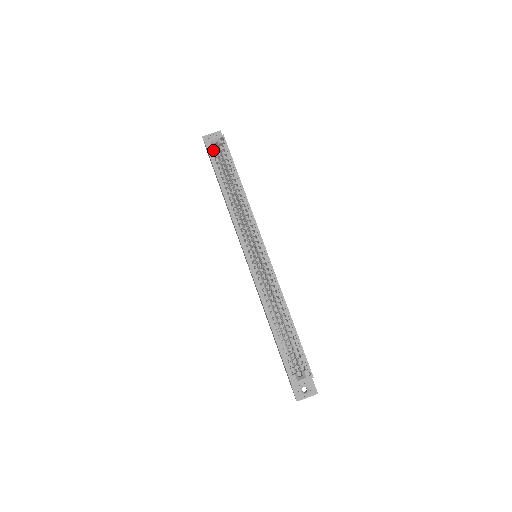
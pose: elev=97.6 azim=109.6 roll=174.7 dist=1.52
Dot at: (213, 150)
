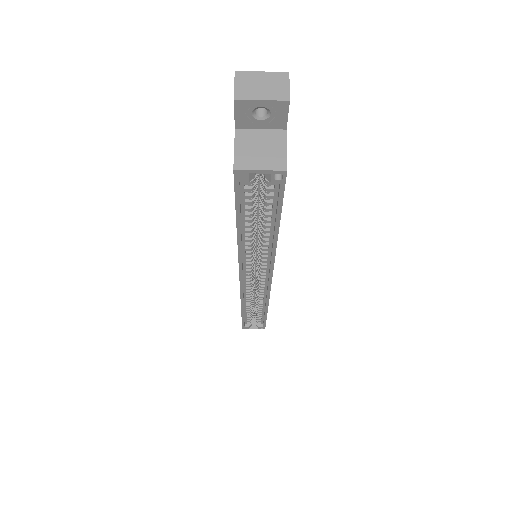
Dot at: (248, 181)
